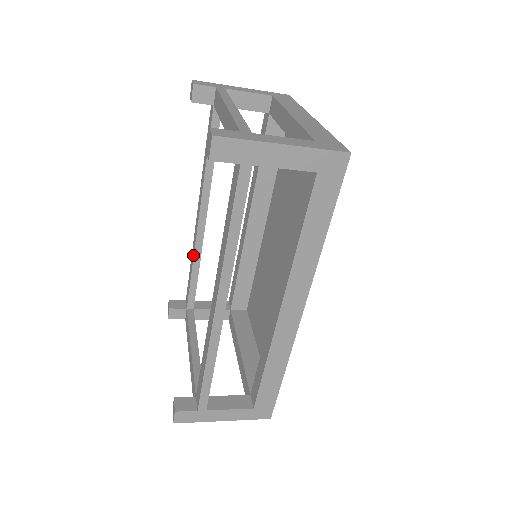
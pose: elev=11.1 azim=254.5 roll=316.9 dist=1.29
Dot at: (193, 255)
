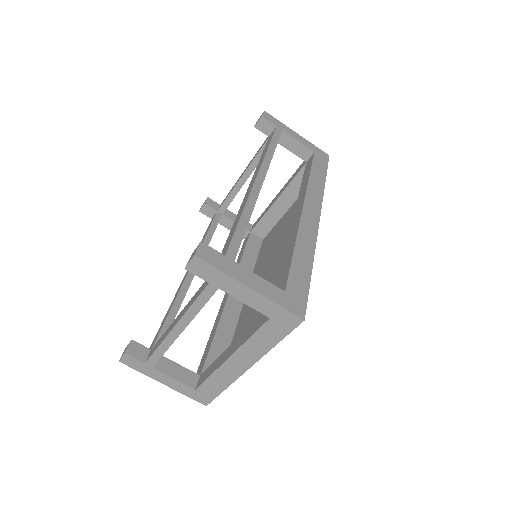
Dot at: (176, 296)
